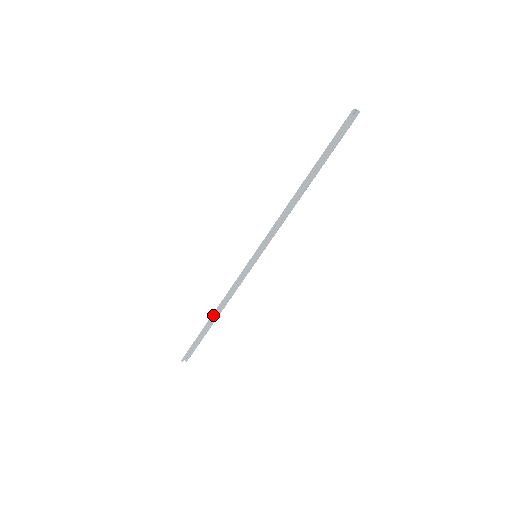
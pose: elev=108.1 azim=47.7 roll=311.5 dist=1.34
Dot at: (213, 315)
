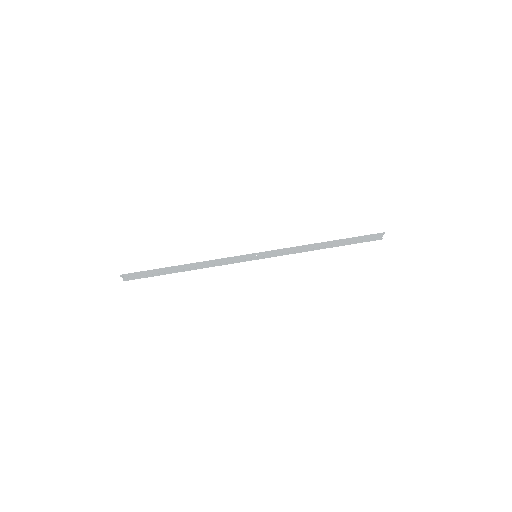
Dot at: (186, 265)
